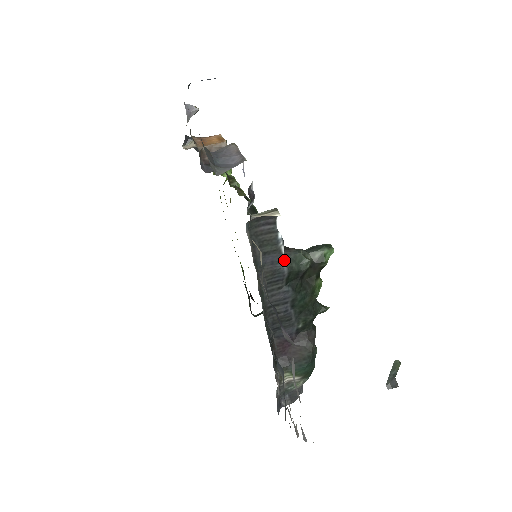
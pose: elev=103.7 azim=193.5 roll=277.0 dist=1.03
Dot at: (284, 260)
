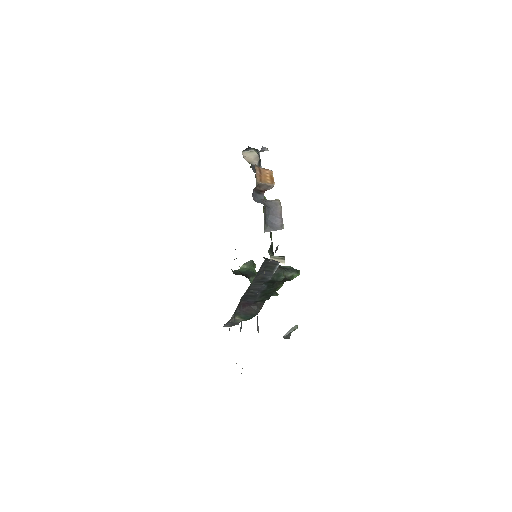
Dot at: occluded
